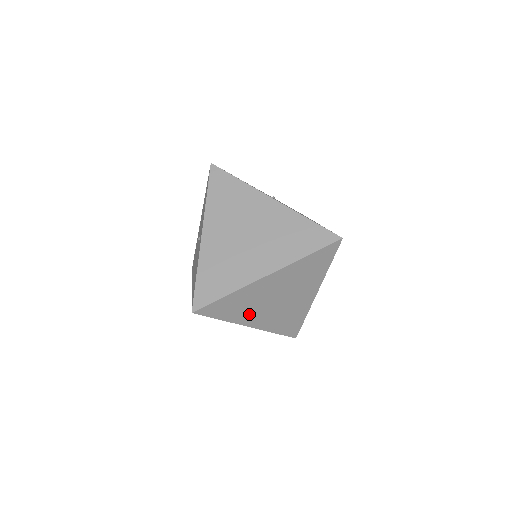
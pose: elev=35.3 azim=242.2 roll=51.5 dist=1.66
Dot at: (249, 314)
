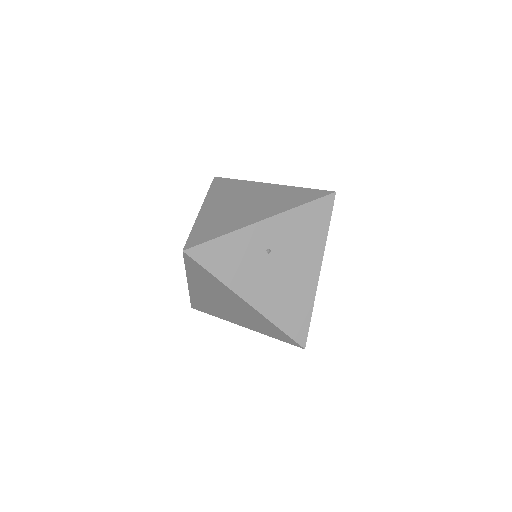
Dot at: occluded
